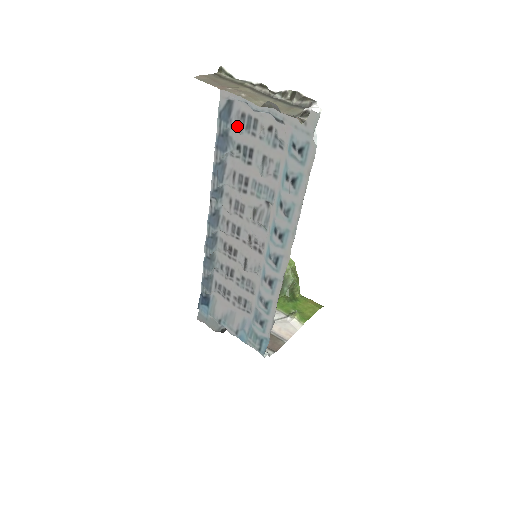
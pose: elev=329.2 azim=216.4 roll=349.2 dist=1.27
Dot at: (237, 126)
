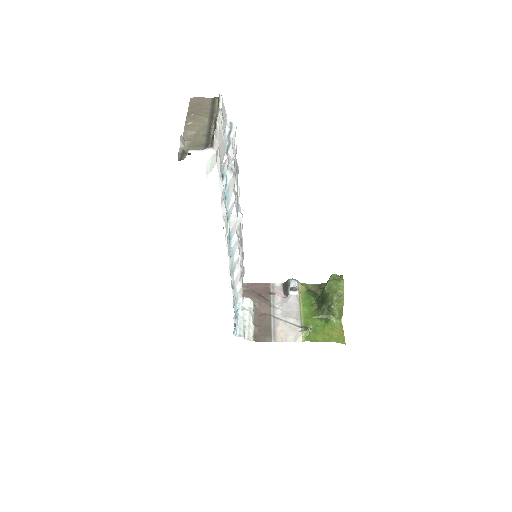
Dot at: occluded
